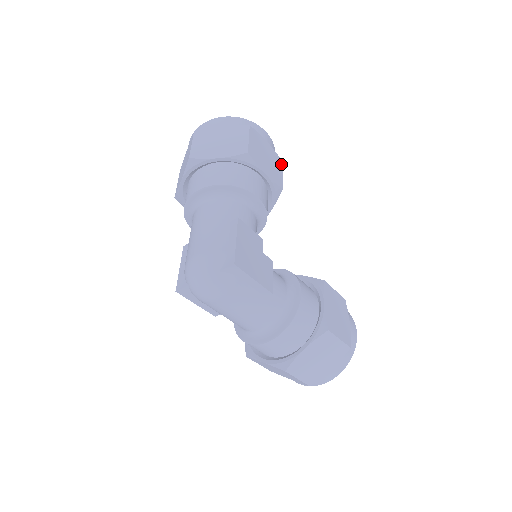
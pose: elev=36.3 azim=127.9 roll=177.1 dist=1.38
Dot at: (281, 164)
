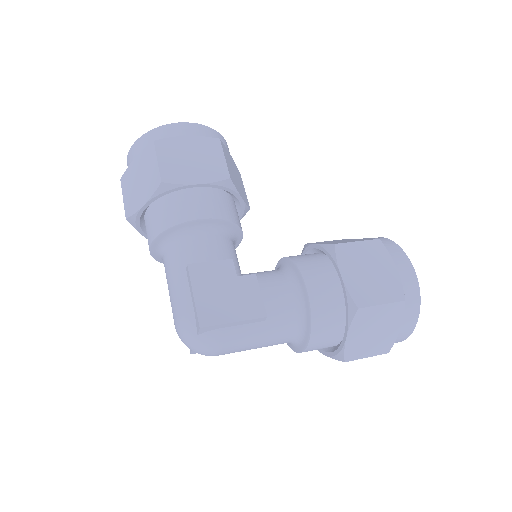
Dot at: (218, 145)
